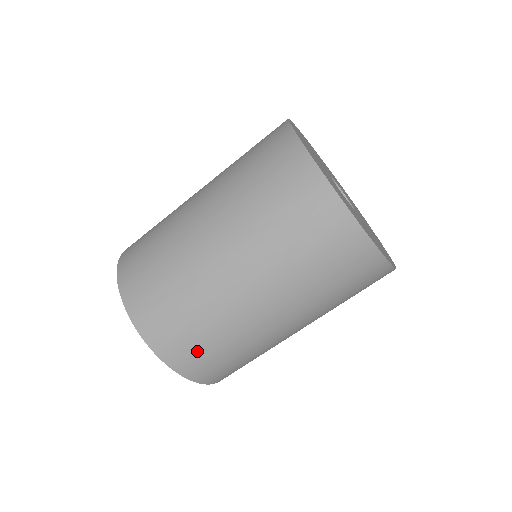
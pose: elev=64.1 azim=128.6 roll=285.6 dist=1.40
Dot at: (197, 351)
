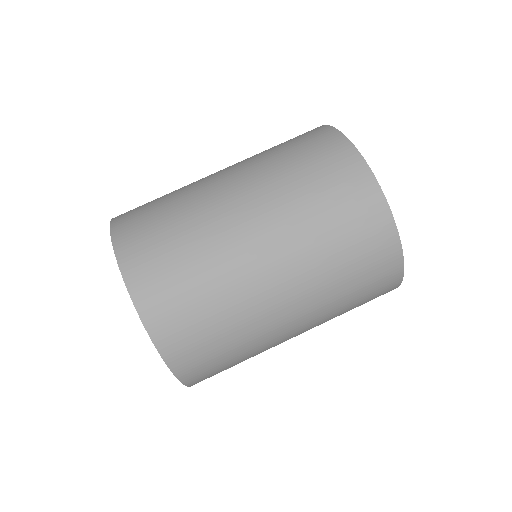
Dot at: (168, 278)
